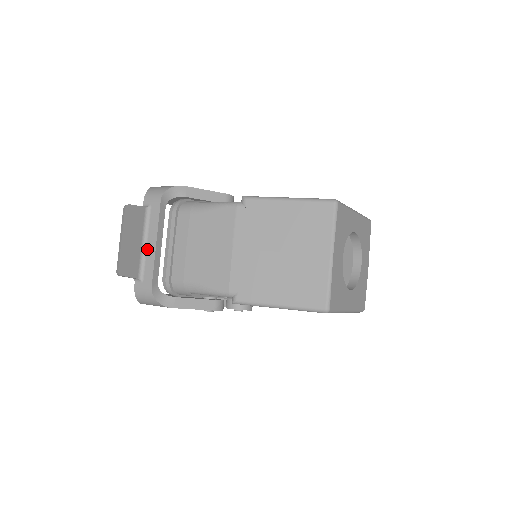
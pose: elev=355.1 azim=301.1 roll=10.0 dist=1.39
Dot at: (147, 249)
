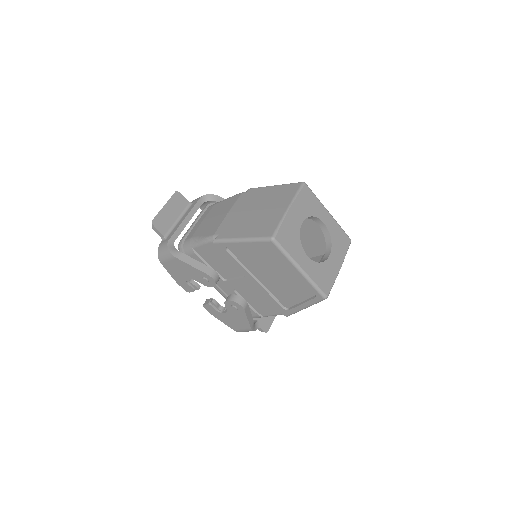
Dot at: (179, 222)
